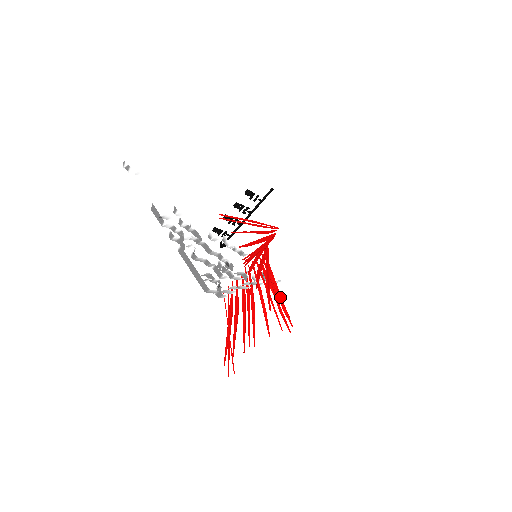
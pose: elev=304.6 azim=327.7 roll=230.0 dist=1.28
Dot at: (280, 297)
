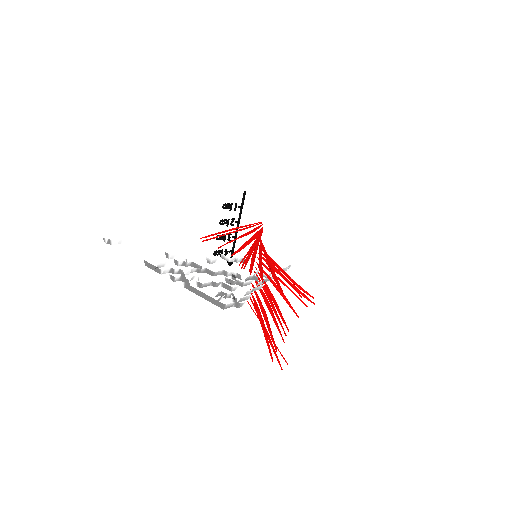
Dot at: (291, 279)
